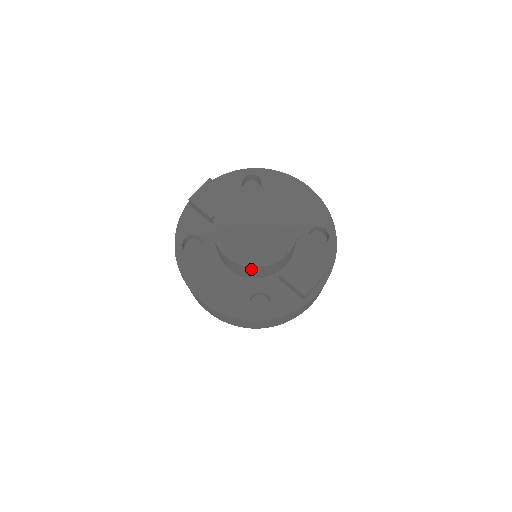
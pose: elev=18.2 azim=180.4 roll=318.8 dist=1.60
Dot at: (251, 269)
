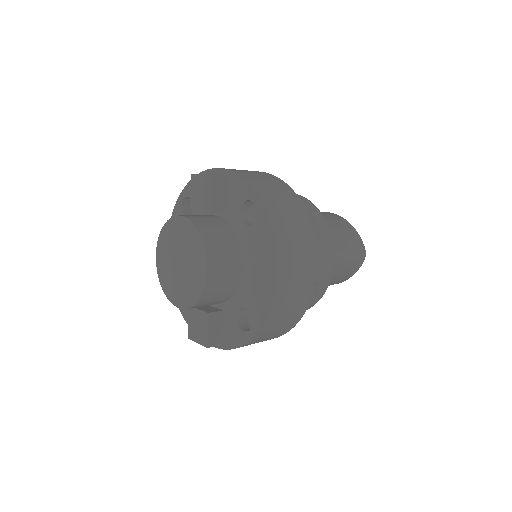
Dot at: occluded
